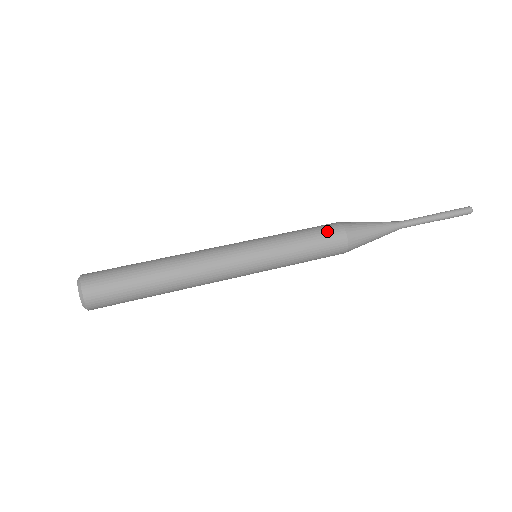
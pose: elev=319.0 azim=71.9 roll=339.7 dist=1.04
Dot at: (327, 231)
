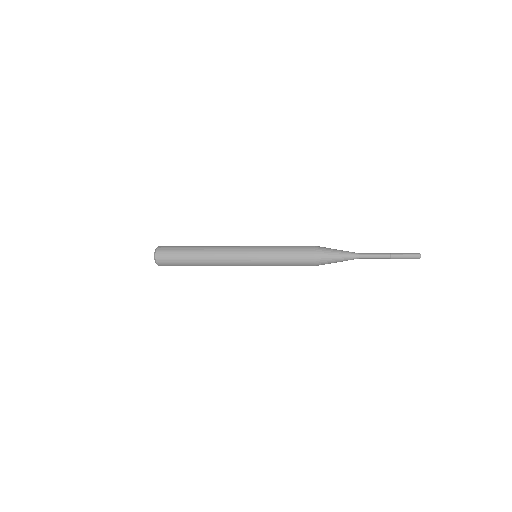
Dot at: (302, 246)
